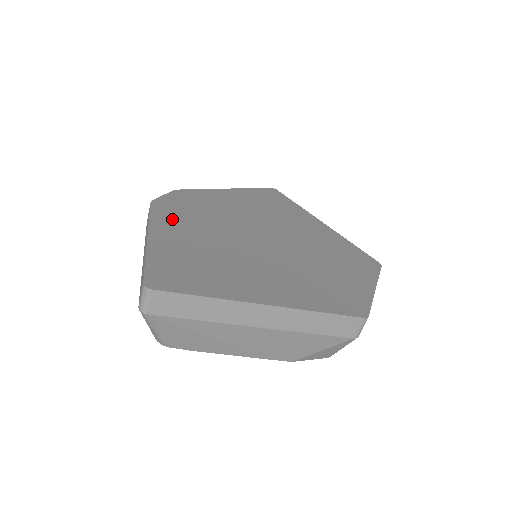
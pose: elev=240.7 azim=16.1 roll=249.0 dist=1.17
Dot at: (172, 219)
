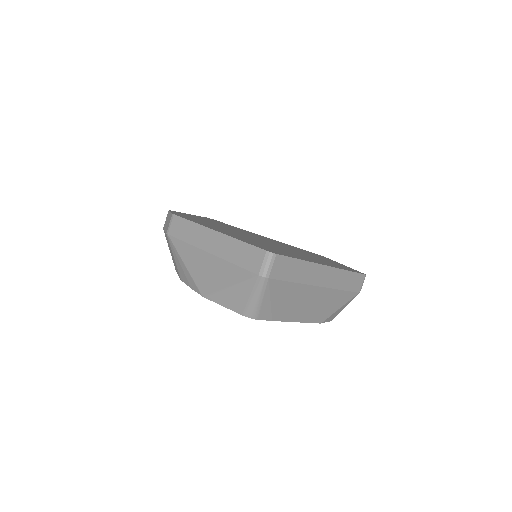
Dot at: (205, 224)
